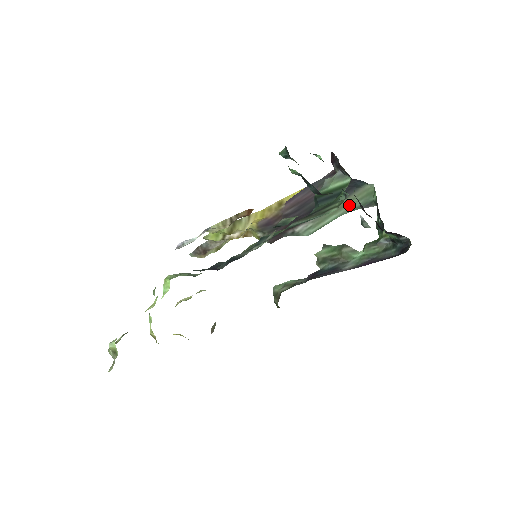
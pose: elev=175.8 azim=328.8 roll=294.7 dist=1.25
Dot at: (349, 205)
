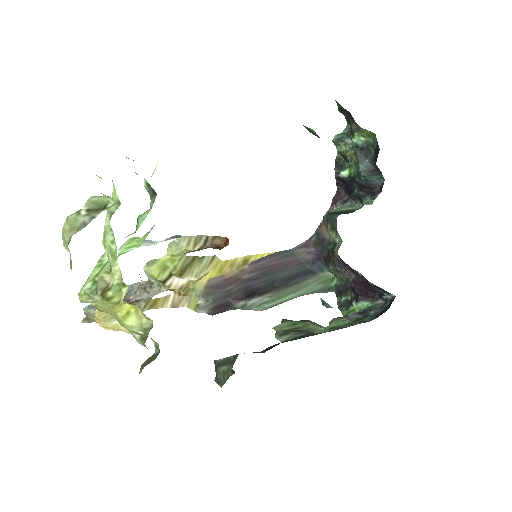
Dot at: (308, 288)
